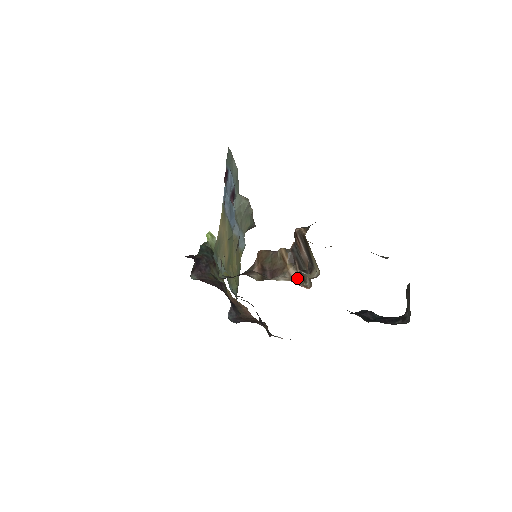
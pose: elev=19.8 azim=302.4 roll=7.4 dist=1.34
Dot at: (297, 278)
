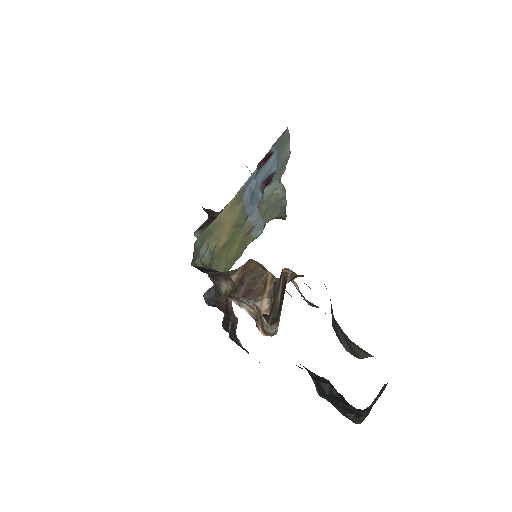
Dot at: occluded
